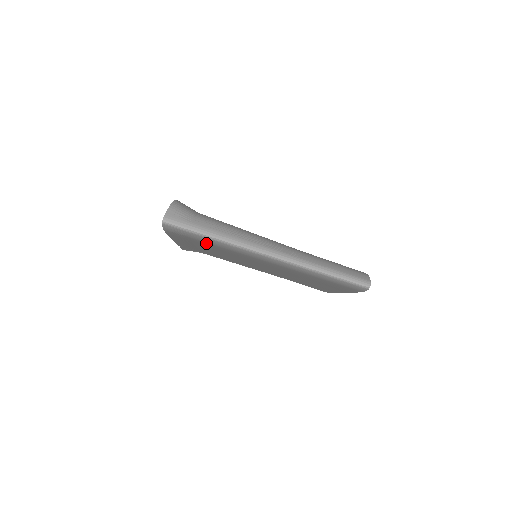
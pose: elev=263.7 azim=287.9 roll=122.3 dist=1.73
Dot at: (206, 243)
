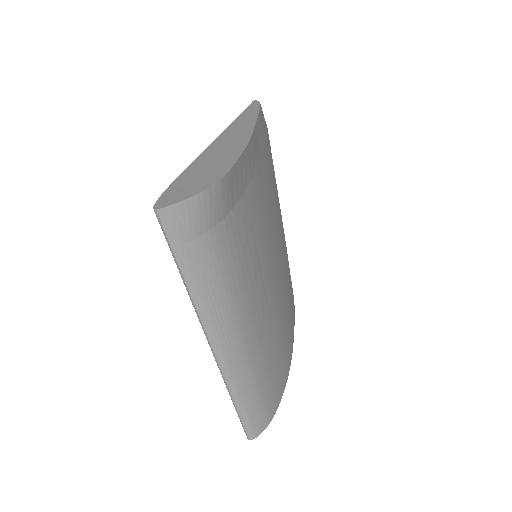
Dot at: occluded
